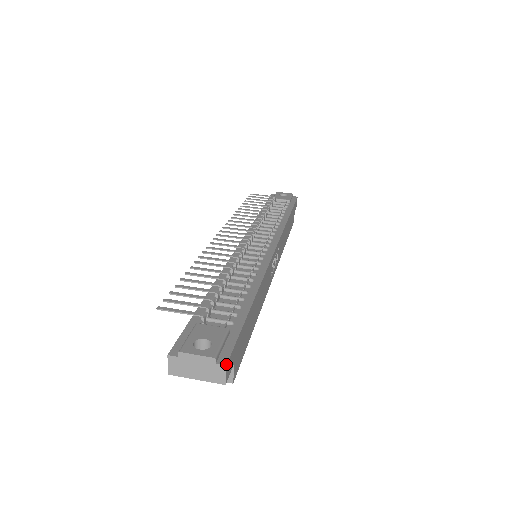
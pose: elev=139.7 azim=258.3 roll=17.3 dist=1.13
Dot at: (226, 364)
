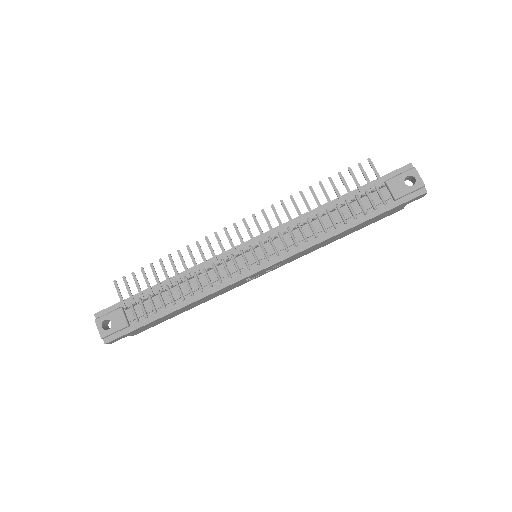
Dot at: occluded
